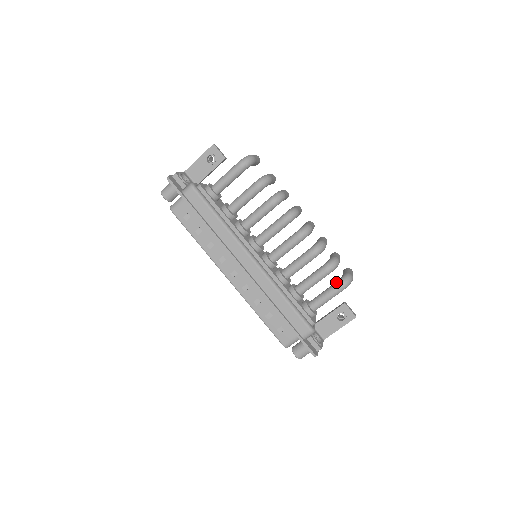
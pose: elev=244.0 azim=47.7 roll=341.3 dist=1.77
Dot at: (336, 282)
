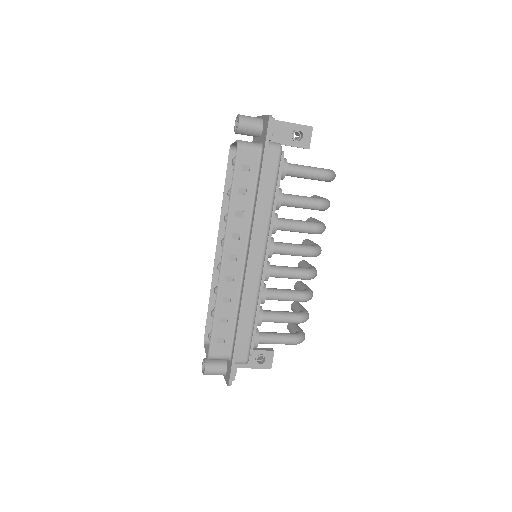
Dot at: (295, 334)
